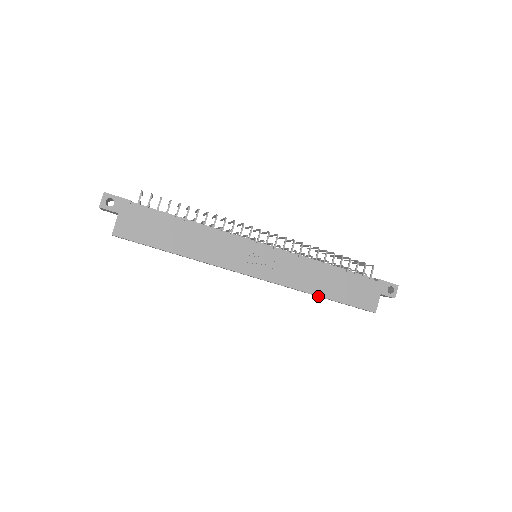
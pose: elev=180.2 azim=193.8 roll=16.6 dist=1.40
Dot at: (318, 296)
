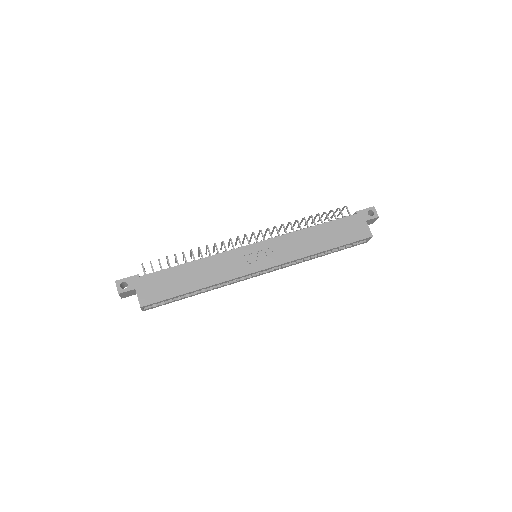
Dot at: (323, 255)
